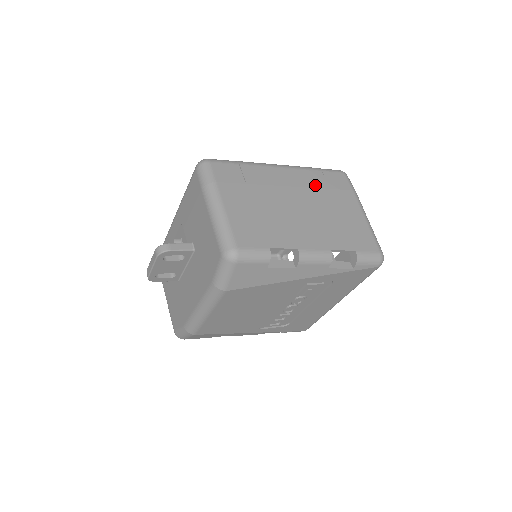
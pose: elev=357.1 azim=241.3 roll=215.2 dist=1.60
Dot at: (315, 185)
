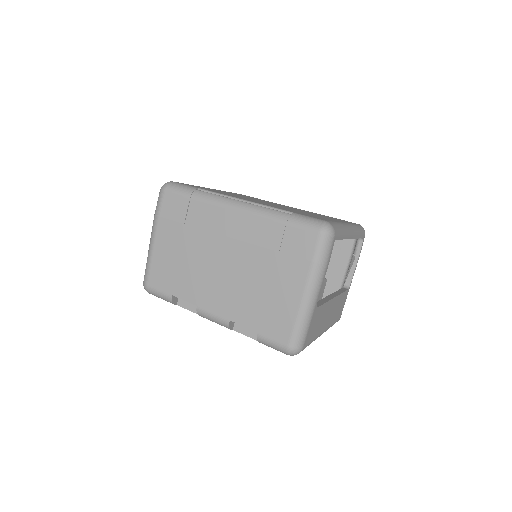
Dot at: (262, 242)
